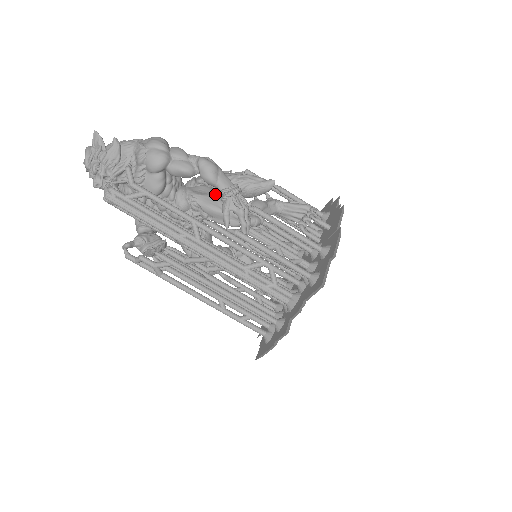
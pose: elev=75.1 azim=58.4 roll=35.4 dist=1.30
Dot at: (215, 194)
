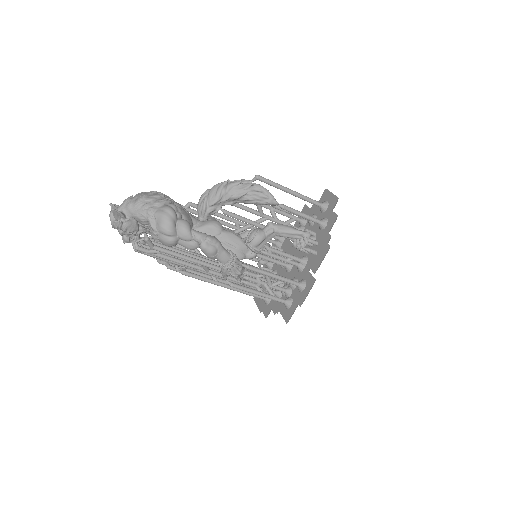
Dot at: (220, 236)
